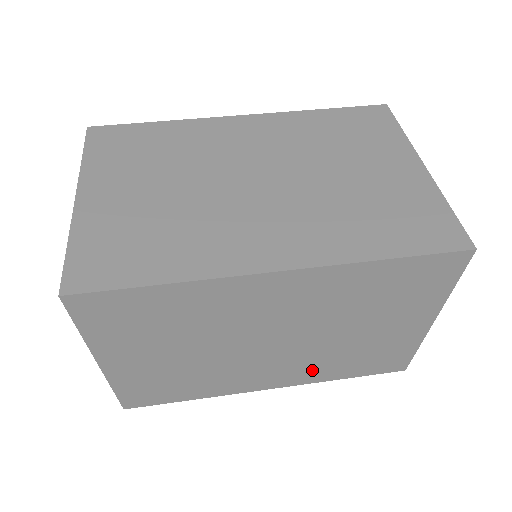
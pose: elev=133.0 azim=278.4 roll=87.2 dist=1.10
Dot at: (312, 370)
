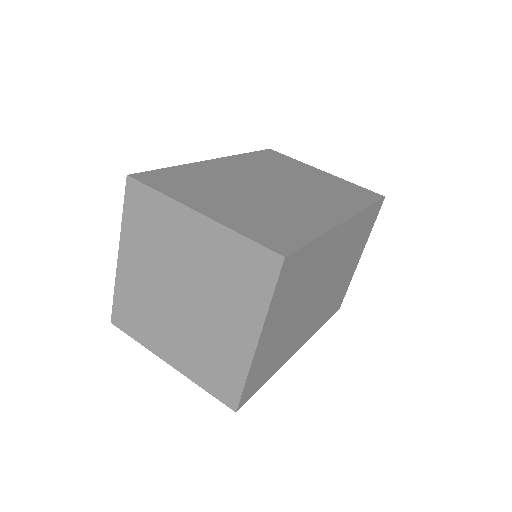
Dot at: (318, 319)
